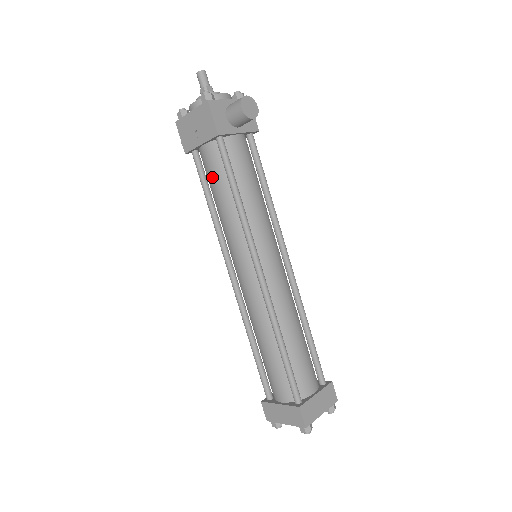
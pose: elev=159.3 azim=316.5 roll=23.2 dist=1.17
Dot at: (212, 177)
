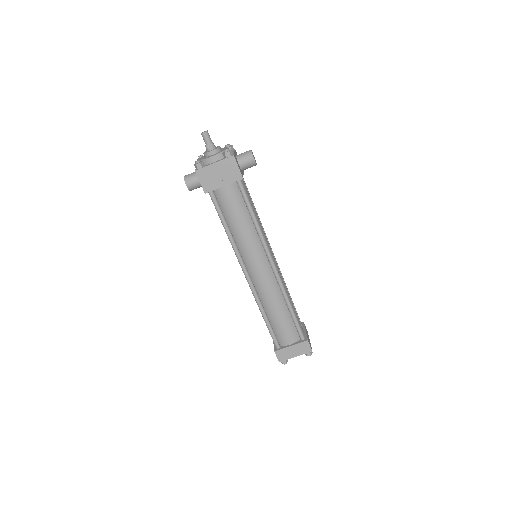
Dot at: (232, 208)
